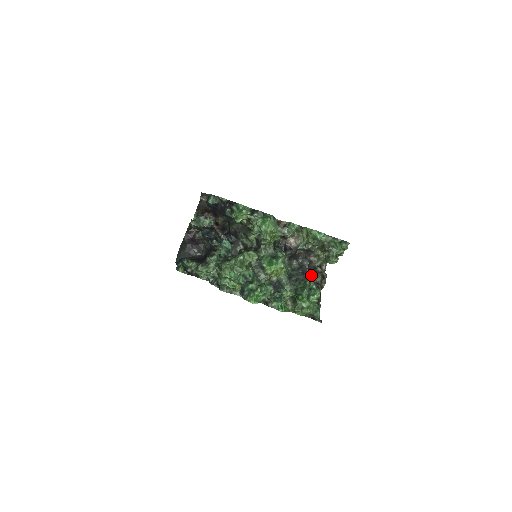
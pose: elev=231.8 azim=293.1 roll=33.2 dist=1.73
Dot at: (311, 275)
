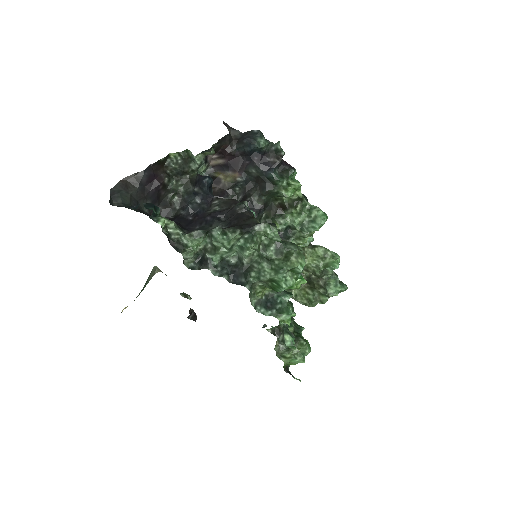
Dot at: occluded
